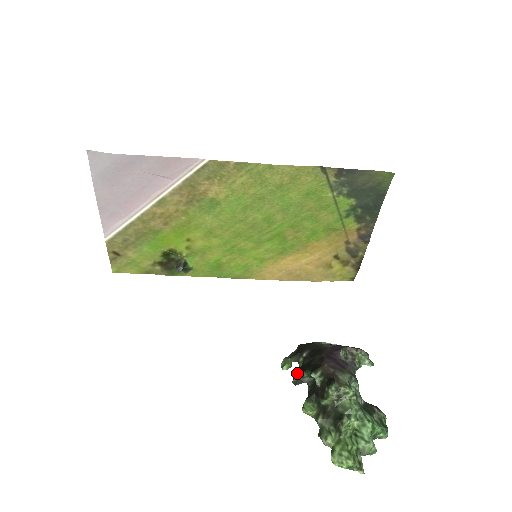
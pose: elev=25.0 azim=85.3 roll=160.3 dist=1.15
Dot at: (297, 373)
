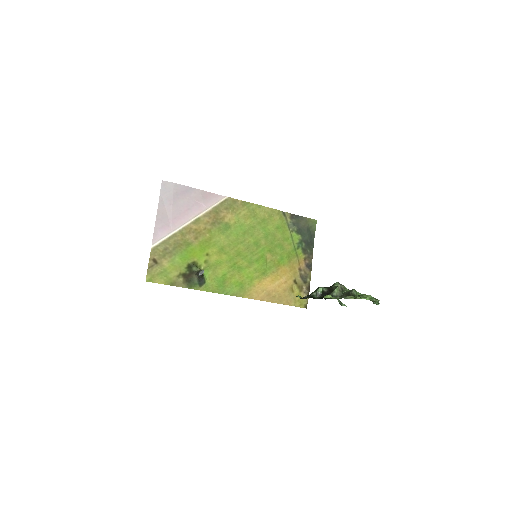
Dot at: (308, 296)
